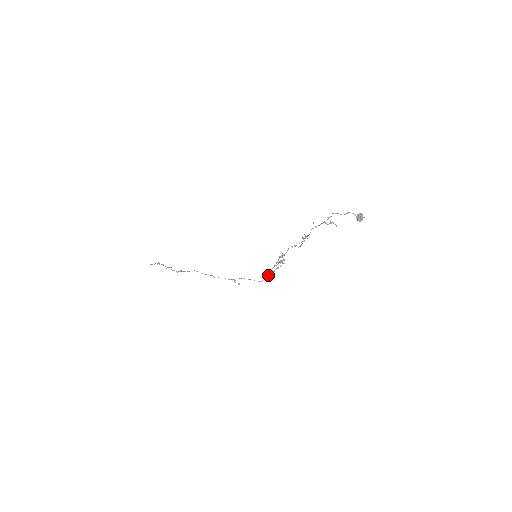
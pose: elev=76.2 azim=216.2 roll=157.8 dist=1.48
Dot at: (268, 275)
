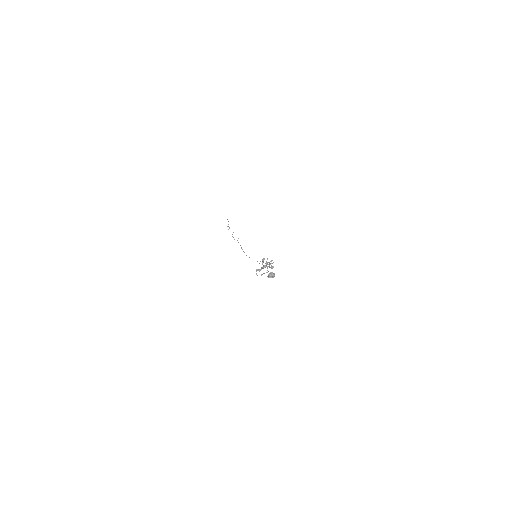
Dot at: (272, 267)
